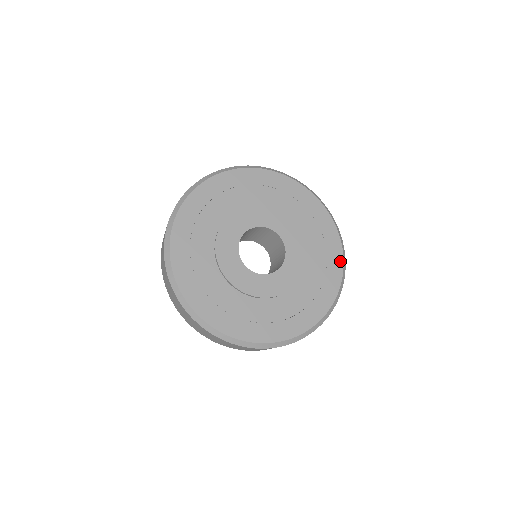
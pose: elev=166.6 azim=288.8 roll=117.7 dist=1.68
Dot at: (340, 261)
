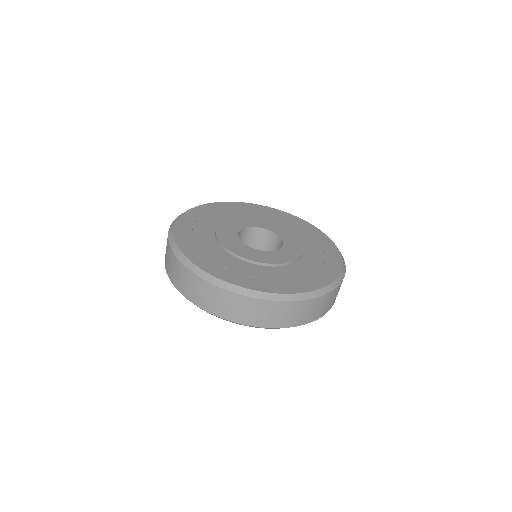
Dot at: (337, 252)
